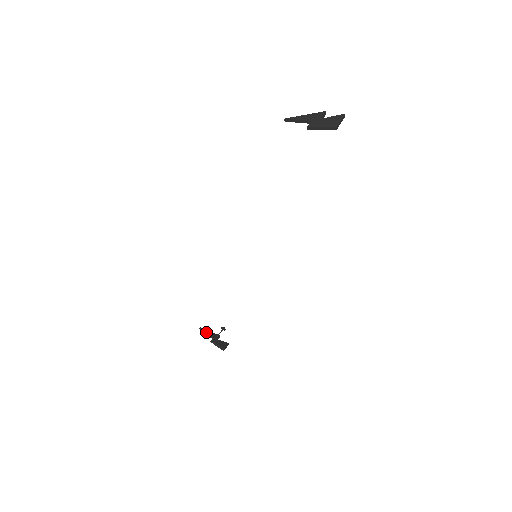
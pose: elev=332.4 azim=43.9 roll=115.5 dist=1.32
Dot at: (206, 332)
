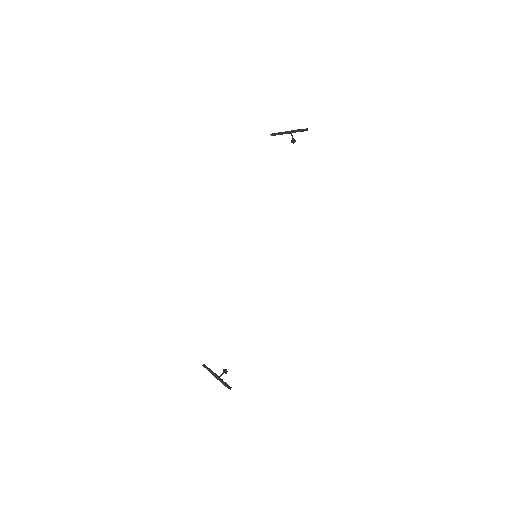
Dot at: (209, 369)
